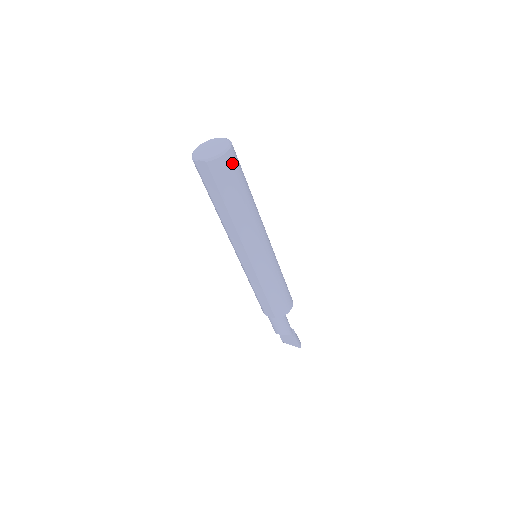
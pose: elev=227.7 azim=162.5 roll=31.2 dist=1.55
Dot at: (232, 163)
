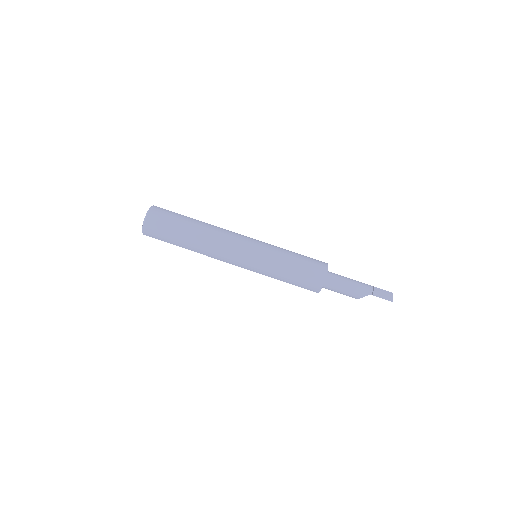
Dot at: (155, 224)
